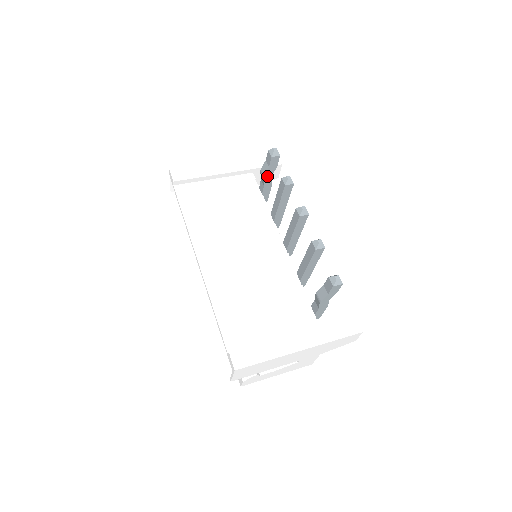
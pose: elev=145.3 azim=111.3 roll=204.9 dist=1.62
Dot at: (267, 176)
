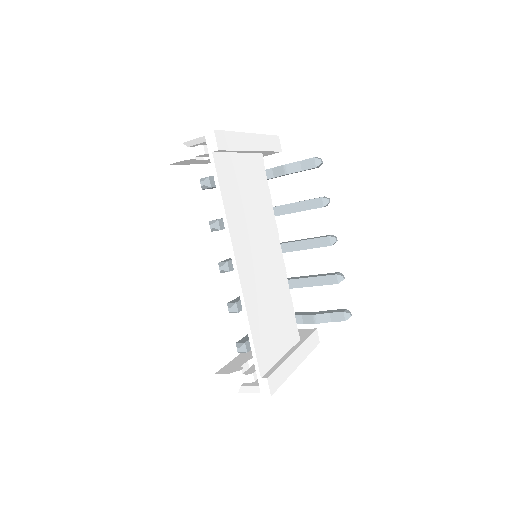
Dot at: (288, 174)
